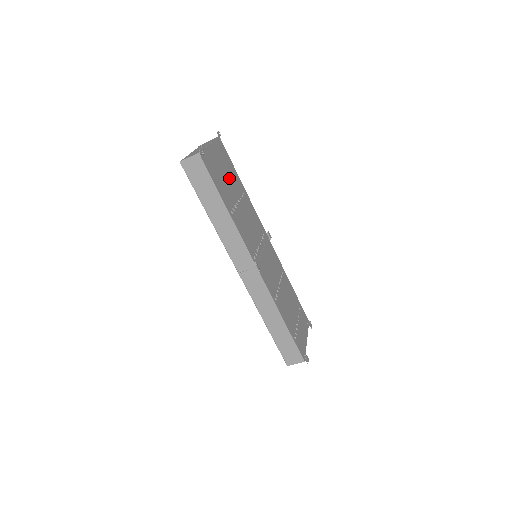
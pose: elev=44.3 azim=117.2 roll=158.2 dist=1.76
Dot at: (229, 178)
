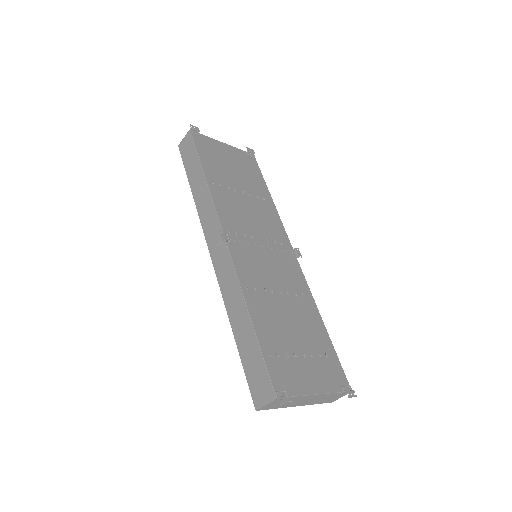
Dot at: (241, 175)
